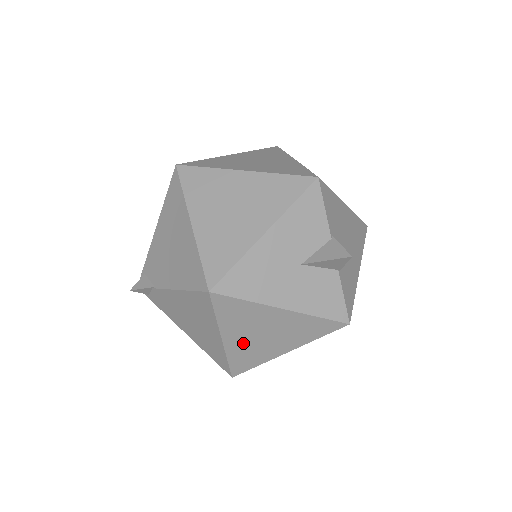
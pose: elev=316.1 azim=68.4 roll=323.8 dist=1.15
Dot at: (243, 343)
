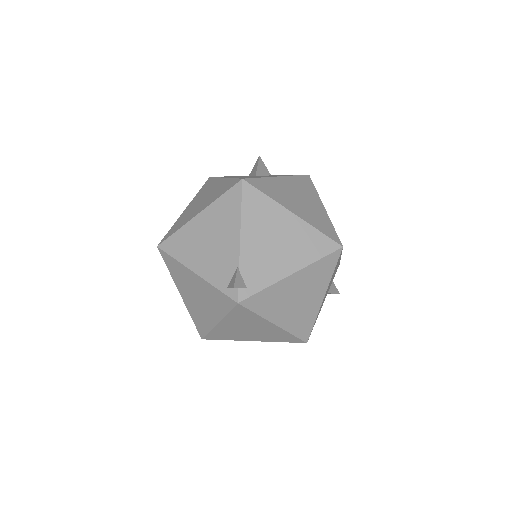
Dot at: (303, 211)
